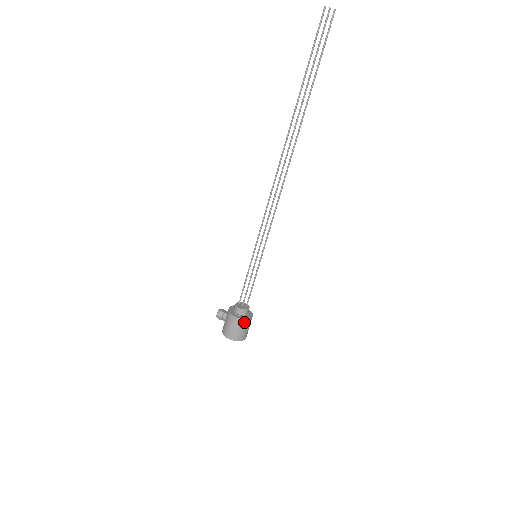
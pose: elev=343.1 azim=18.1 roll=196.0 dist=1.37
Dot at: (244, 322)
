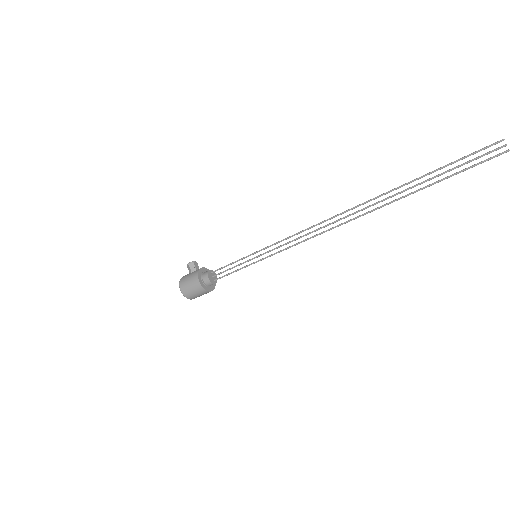
Dot at: (201, 290)
